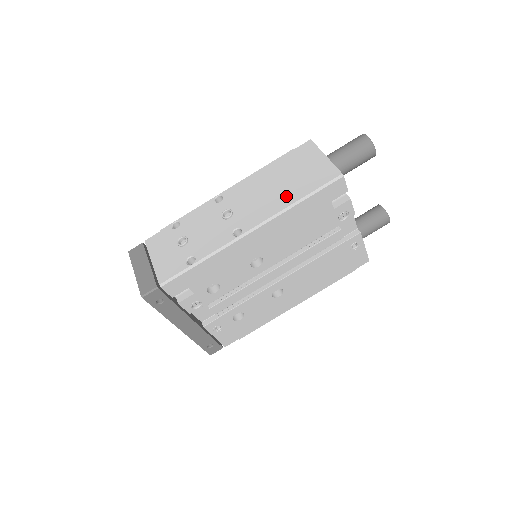
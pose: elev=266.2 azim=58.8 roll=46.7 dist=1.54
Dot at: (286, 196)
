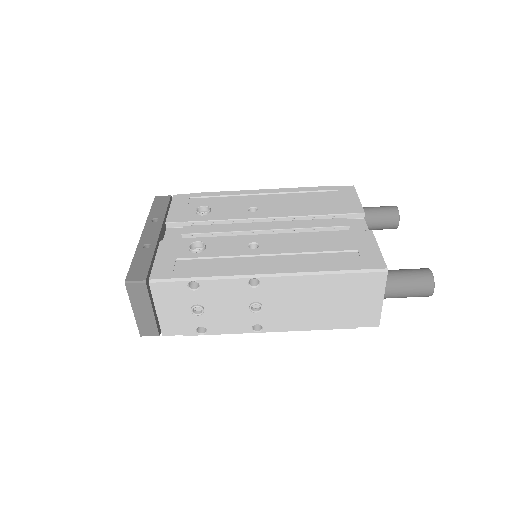
Dot at: (320, 320)
